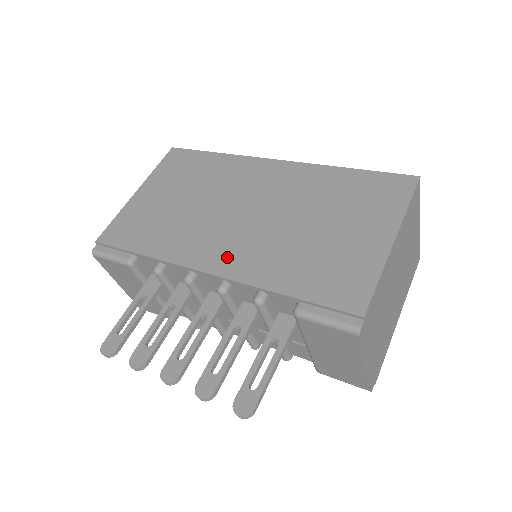
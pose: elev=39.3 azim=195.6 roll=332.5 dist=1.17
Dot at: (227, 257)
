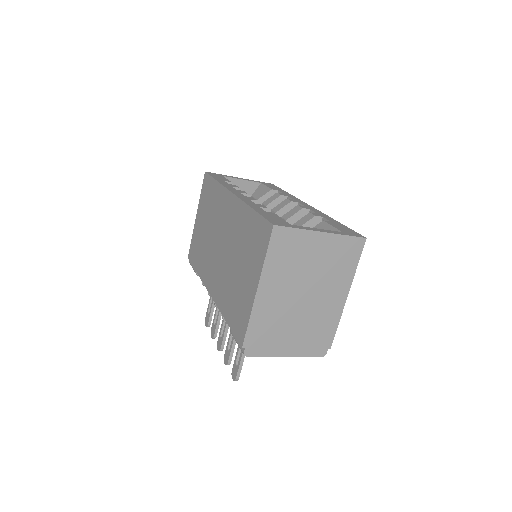
Dot at: (214, 284)
